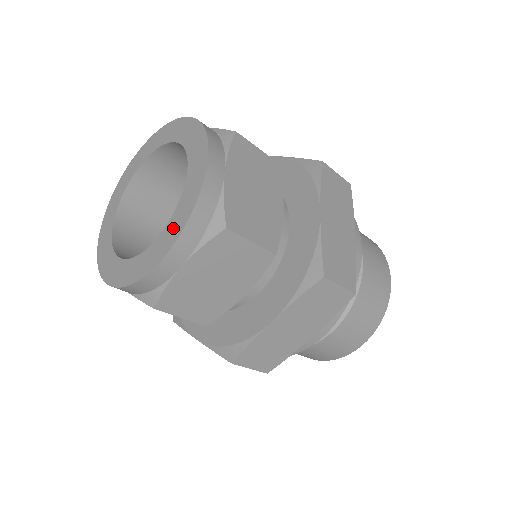
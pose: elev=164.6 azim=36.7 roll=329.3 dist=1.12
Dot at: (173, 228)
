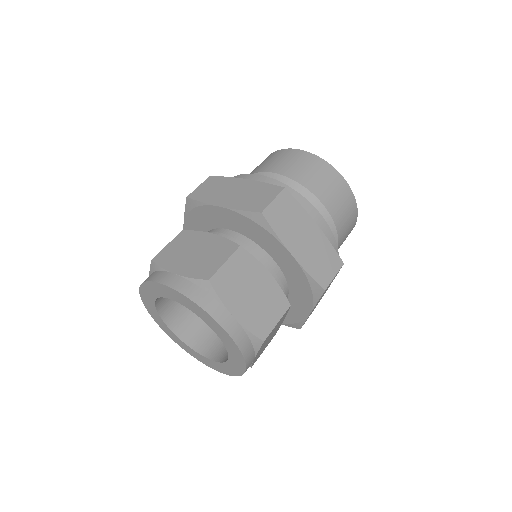
Dot at: (236, 359)
